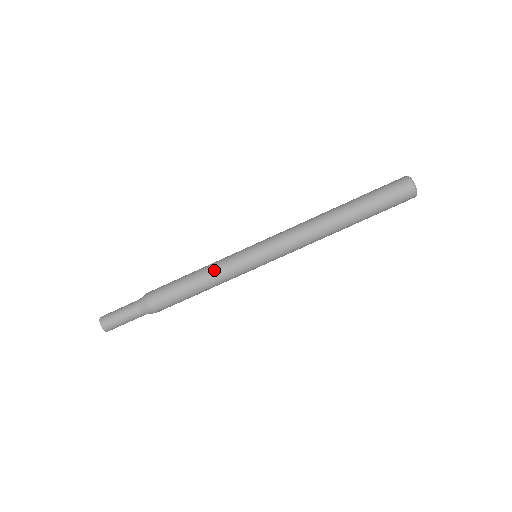
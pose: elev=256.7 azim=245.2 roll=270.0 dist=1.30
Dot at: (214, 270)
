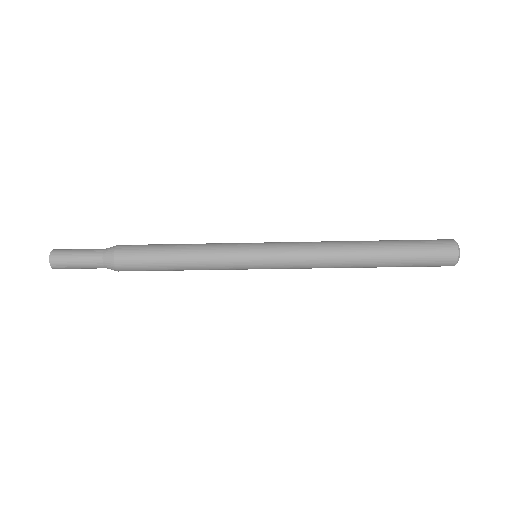
Dot at: (205, 268)
